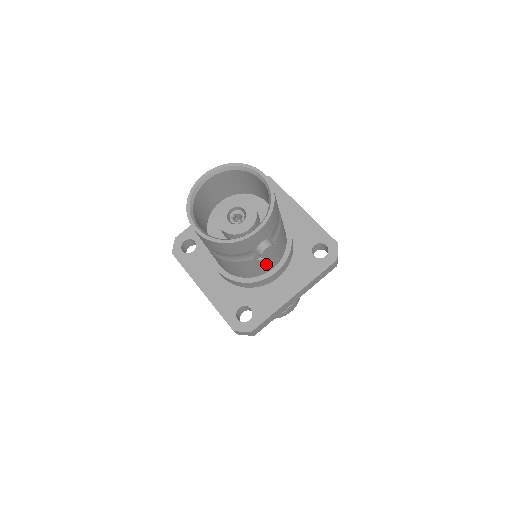
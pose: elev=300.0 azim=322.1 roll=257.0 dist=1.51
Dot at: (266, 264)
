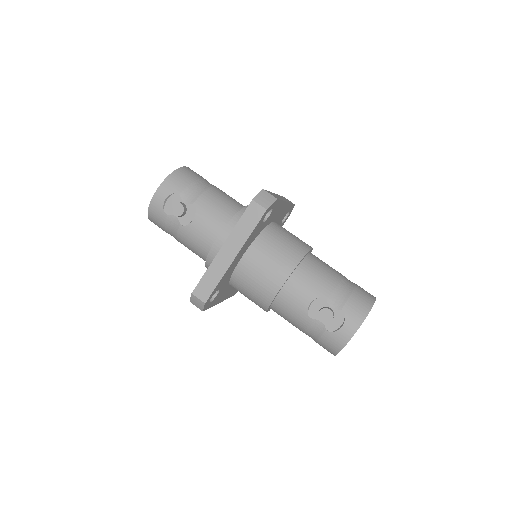
Dot at: (203, 231)
